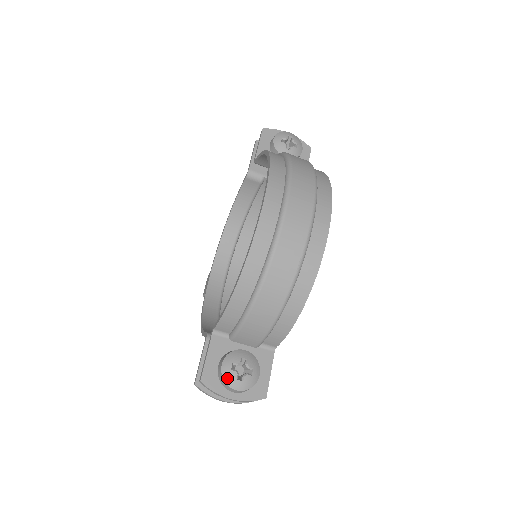
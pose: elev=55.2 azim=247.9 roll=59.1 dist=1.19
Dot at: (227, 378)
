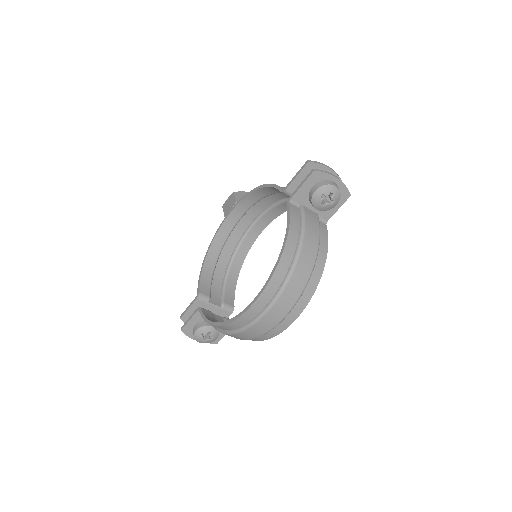
Dot at: (196, 338)
